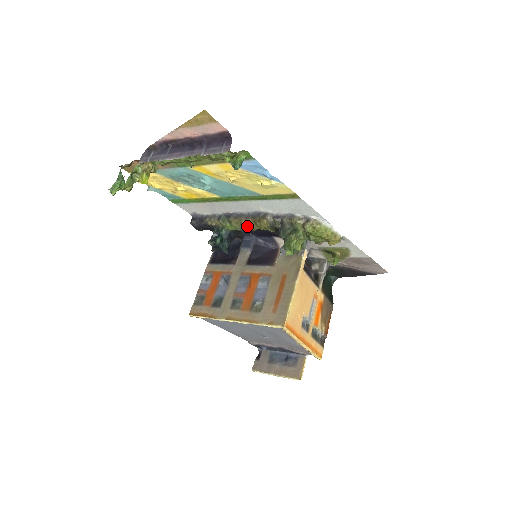
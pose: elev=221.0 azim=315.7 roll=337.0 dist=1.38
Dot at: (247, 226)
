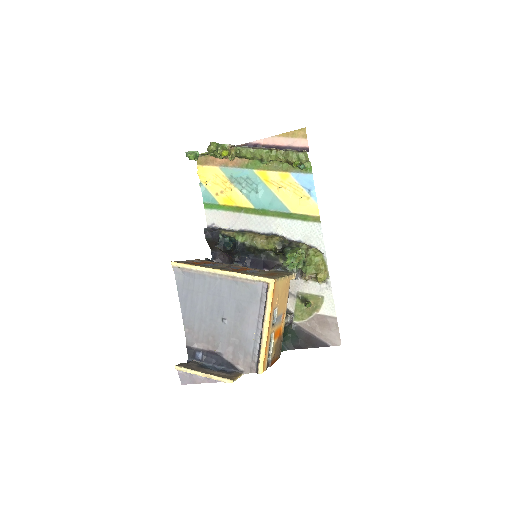
Dot at: (258, 239)
